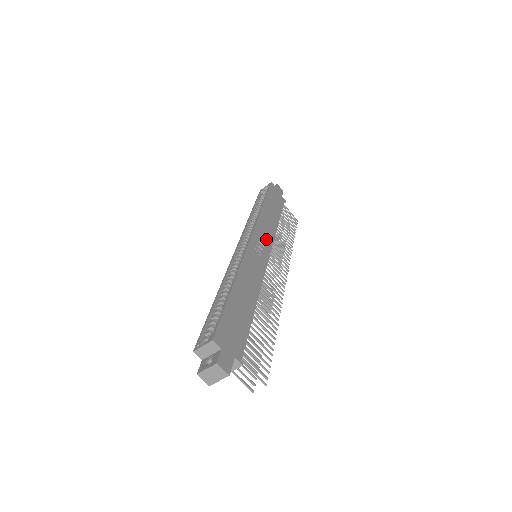
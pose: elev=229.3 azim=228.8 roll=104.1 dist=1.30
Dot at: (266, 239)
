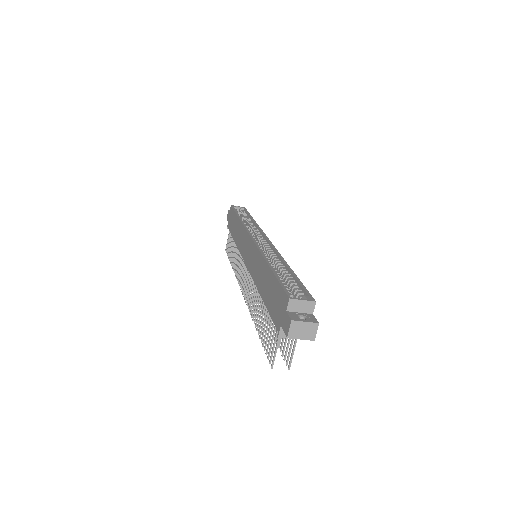
Dot at: occluded
